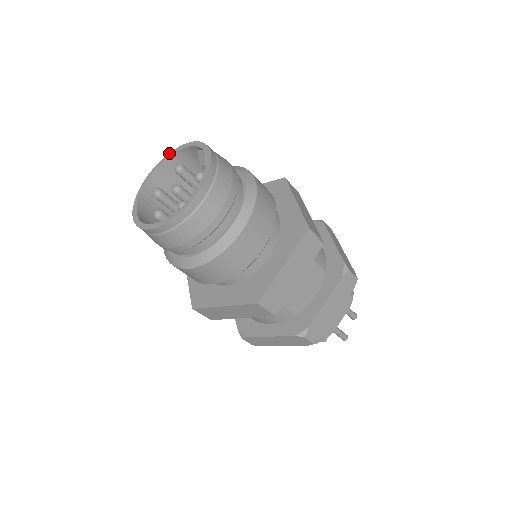
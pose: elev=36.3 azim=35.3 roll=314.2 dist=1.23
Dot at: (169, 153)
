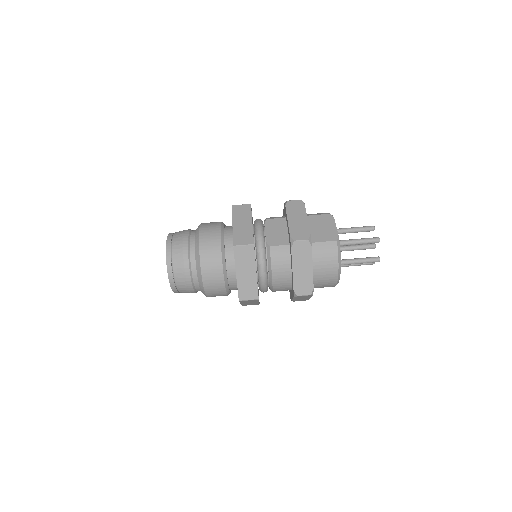
Dot at: occluded
